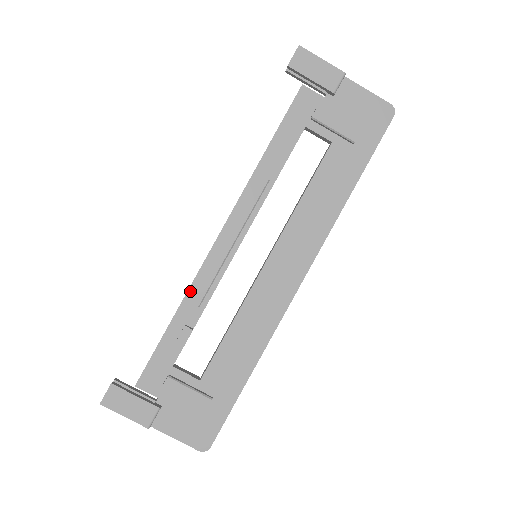
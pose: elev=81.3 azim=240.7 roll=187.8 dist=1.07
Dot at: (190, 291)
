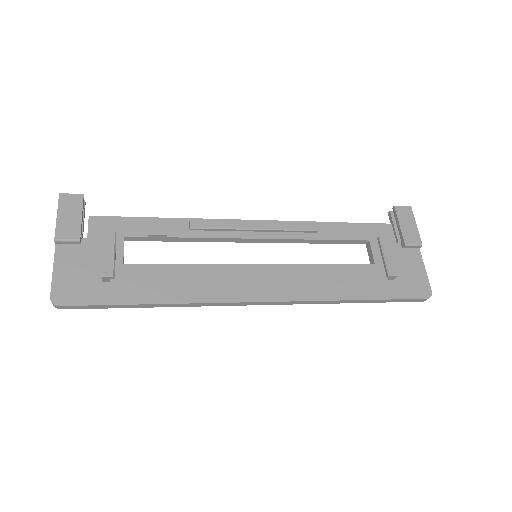
Dot at: occluded
